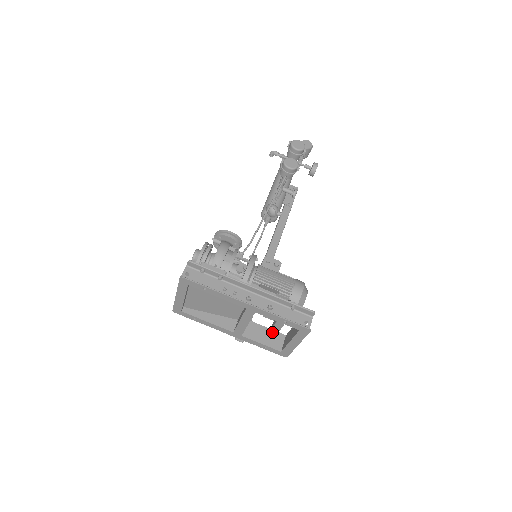
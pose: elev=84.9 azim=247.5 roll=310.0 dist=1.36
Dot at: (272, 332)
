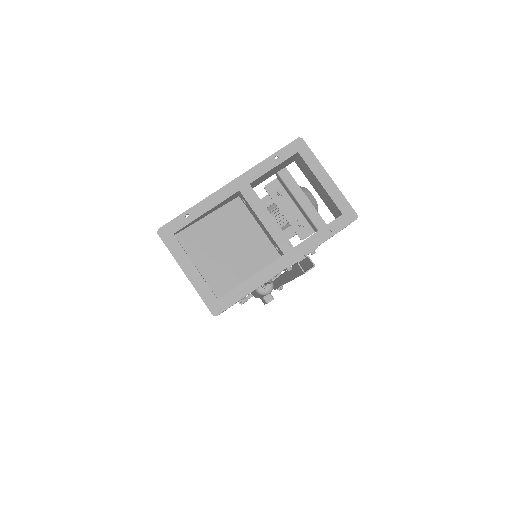
Dot at: occluded
